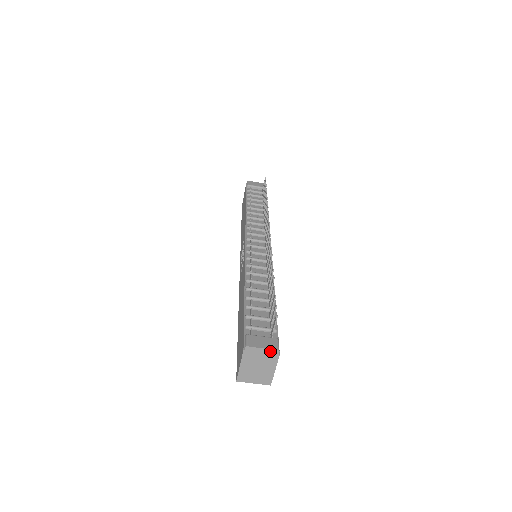
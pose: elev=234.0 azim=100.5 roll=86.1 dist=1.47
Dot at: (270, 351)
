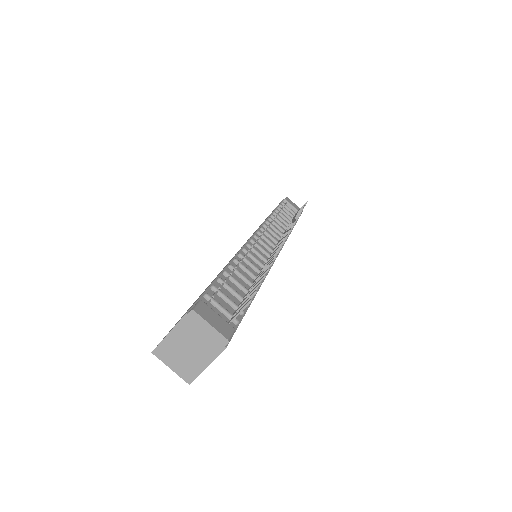
Dot at: (218, 335)
